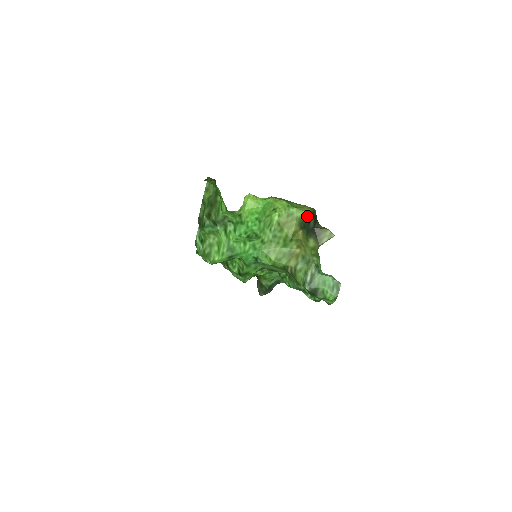
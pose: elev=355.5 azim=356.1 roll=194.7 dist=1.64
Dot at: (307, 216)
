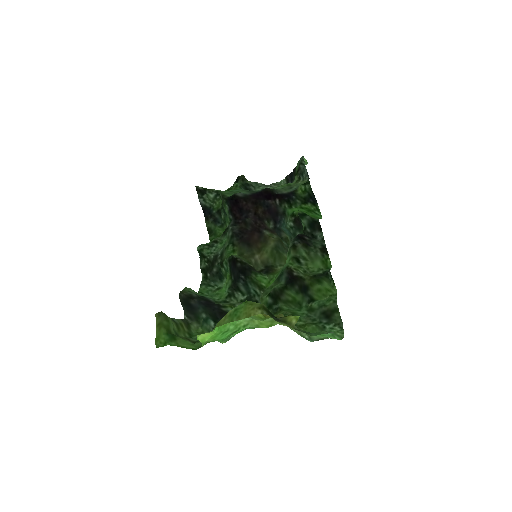
Dot at: occluded
